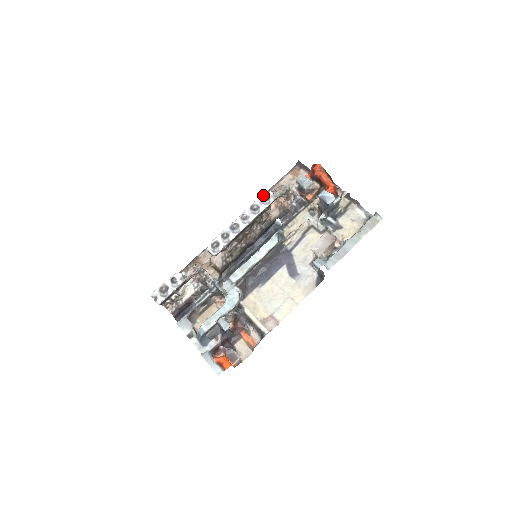
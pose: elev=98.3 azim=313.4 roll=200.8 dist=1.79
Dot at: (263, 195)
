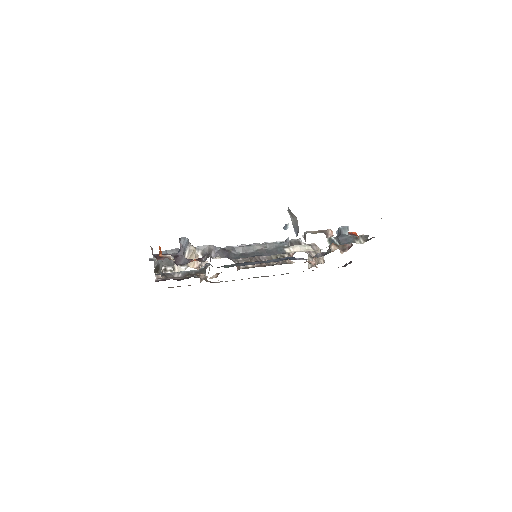
Dot at: occluded
